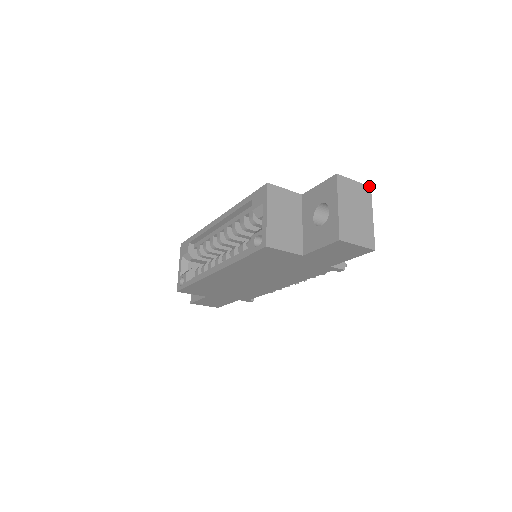
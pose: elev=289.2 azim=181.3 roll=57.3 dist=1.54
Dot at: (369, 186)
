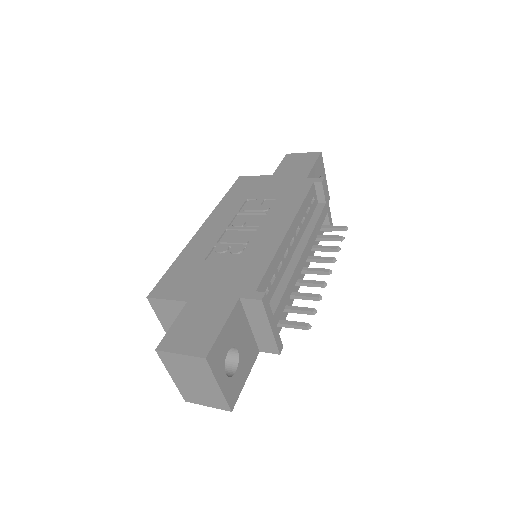
Dot at: (203, 358)
